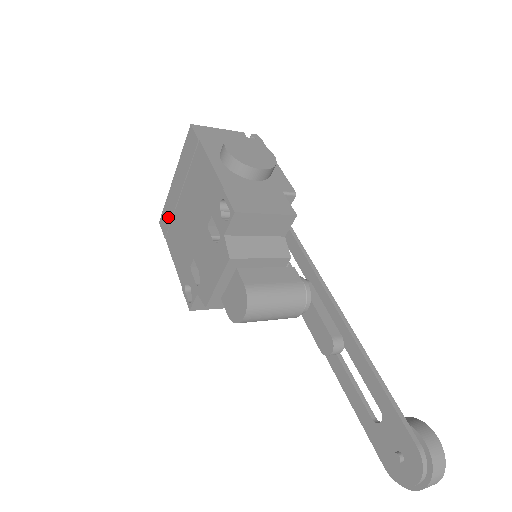
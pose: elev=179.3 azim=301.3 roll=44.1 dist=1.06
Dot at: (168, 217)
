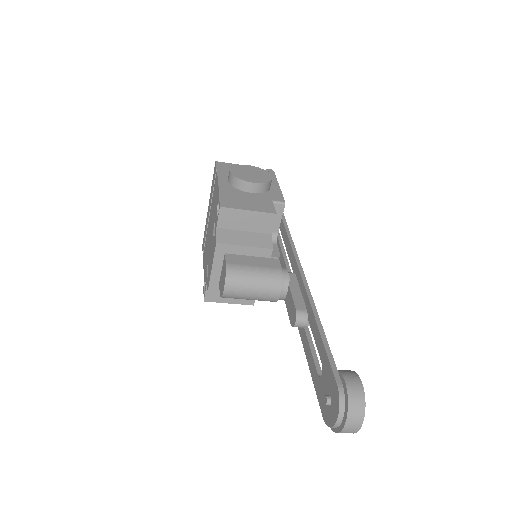
Dot at: occluded
